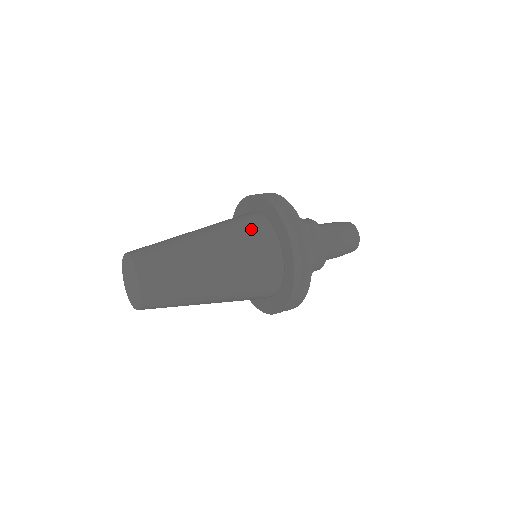
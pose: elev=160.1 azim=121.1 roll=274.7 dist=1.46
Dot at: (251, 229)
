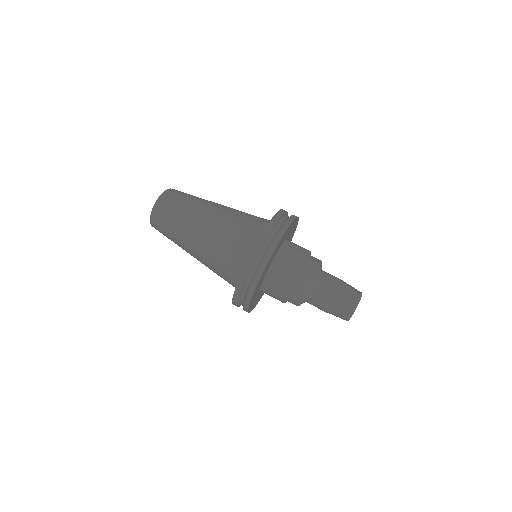
Dot at: (235, 249)
